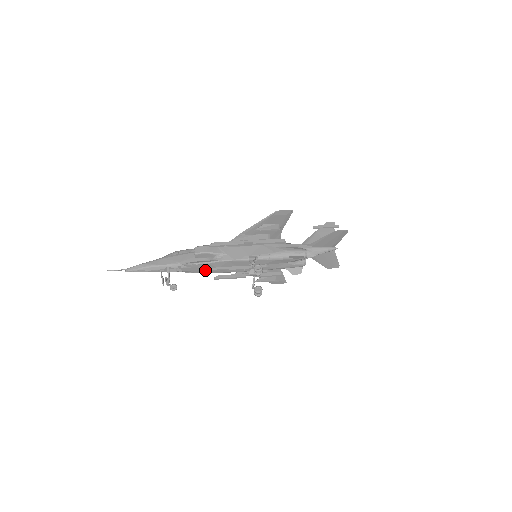
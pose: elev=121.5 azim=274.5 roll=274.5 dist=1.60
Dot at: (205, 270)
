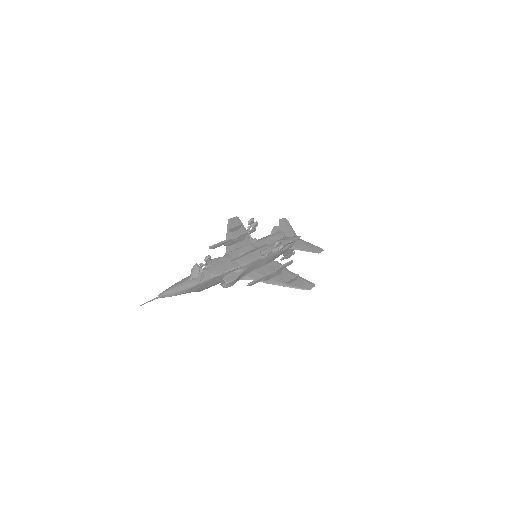
Dot at: (227, 266)
